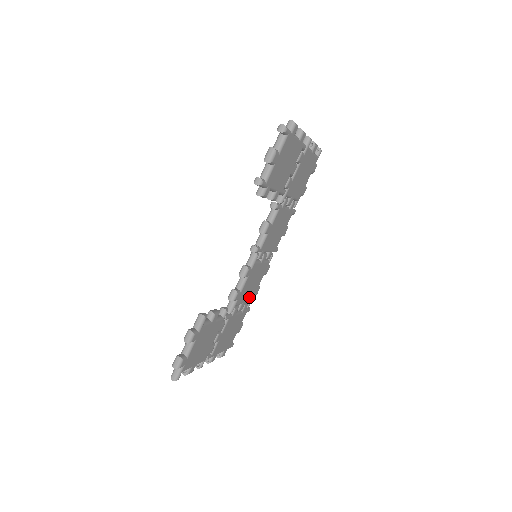
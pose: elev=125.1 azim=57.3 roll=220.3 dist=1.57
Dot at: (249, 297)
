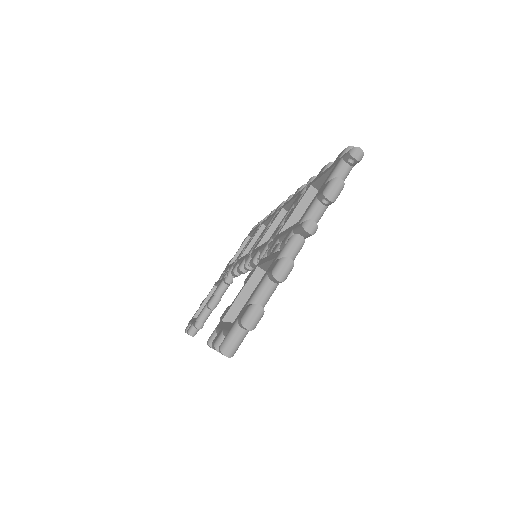
Dot at: occluded
